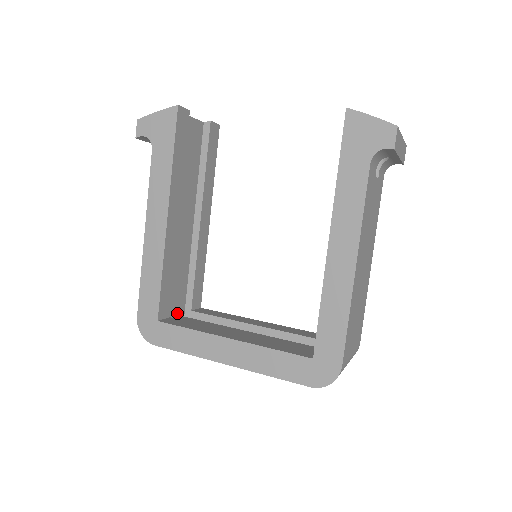
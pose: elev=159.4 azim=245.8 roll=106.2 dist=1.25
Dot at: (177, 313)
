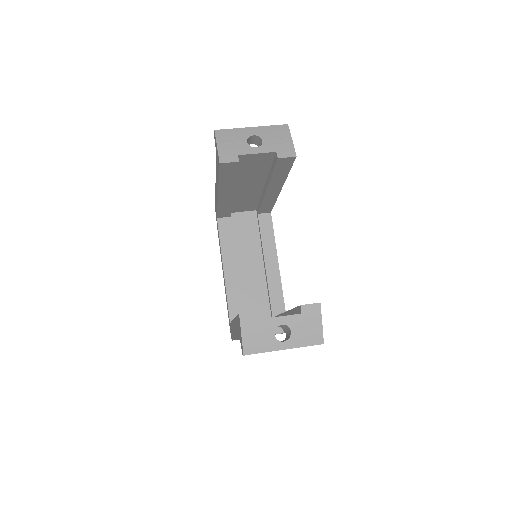
Dot at: (247, 210)
